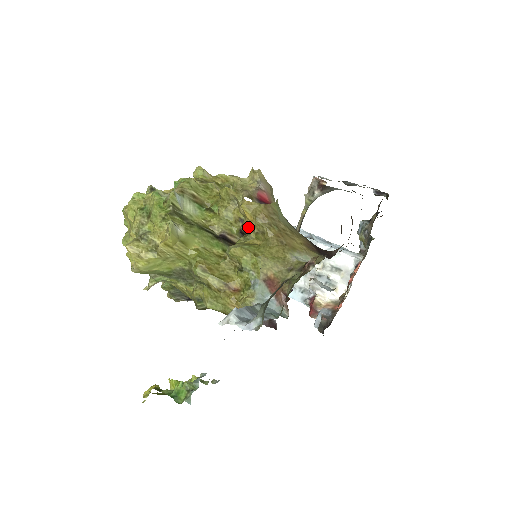
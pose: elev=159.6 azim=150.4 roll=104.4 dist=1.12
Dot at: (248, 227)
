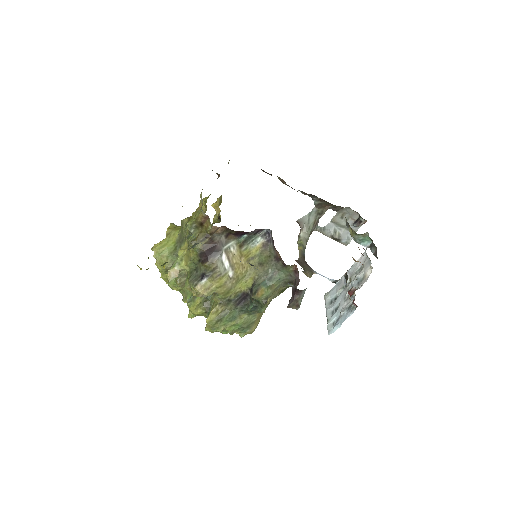
Dot at: occluded
